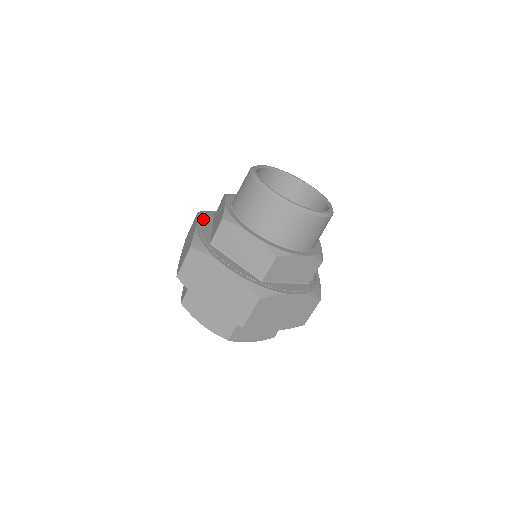
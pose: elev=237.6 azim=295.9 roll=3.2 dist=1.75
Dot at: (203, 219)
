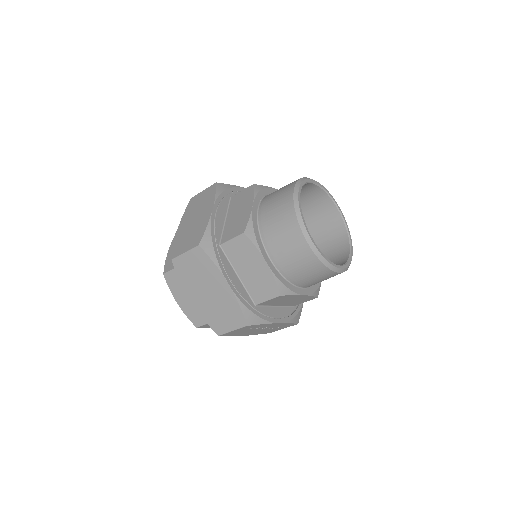
Dot at: occluded
